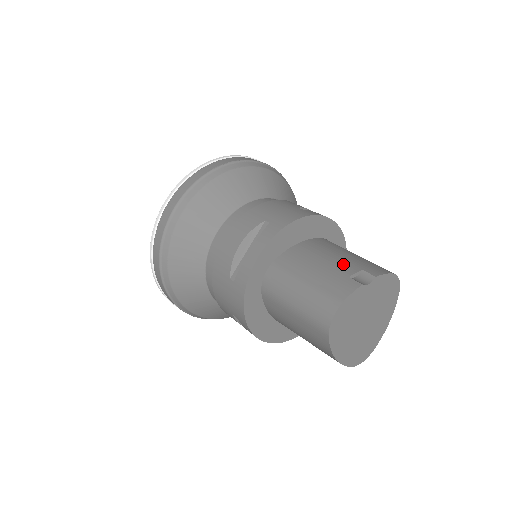
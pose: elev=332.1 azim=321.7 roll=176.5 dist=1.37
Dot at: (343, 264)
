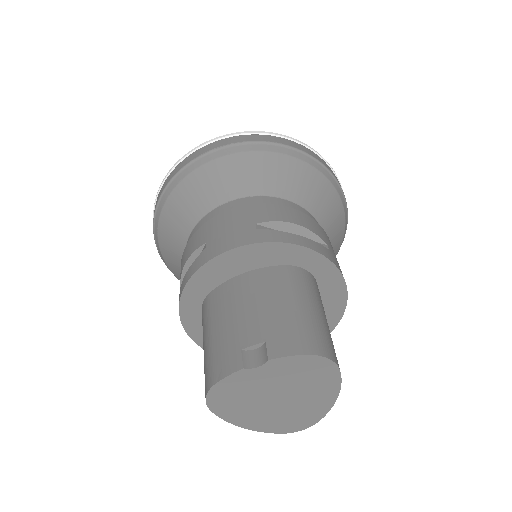
Dot at: (253, 325)
